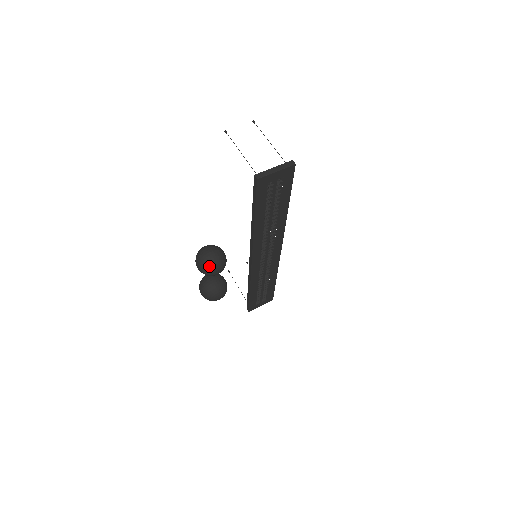
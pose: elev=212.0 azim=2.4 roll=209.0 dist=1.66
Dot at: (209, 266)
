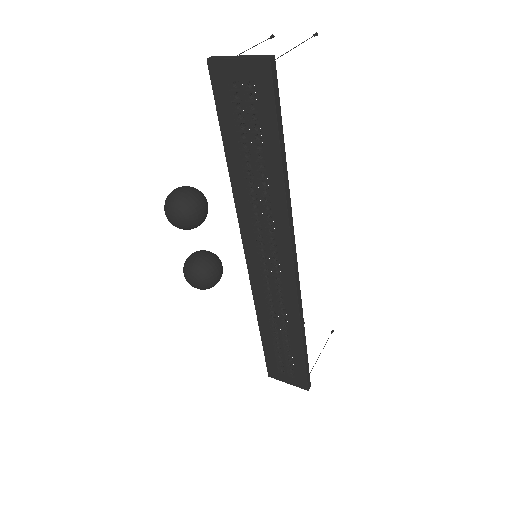
Dot at: (167, 202)
